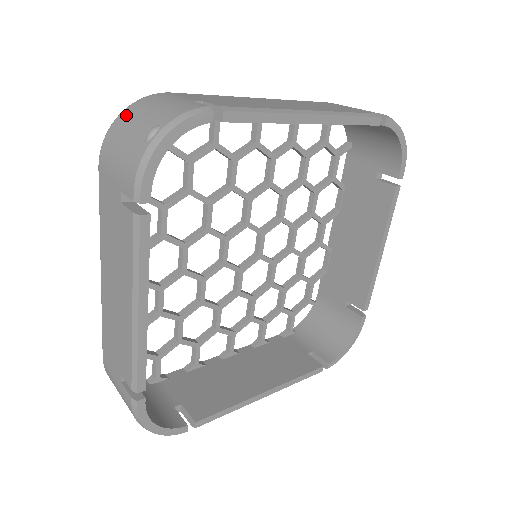
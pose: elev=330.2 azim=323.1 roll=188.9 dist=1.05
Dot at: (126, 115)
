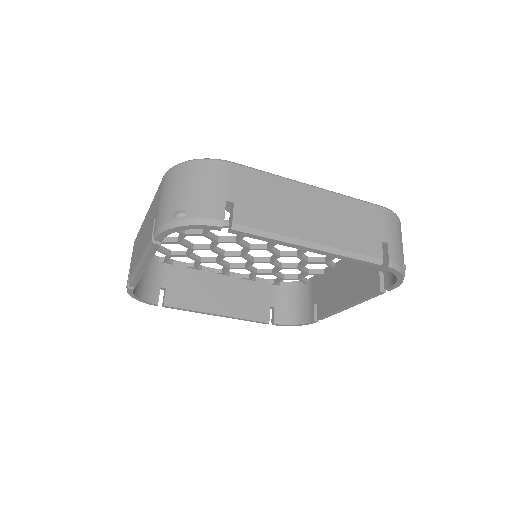
Dot at: (189, 170)
